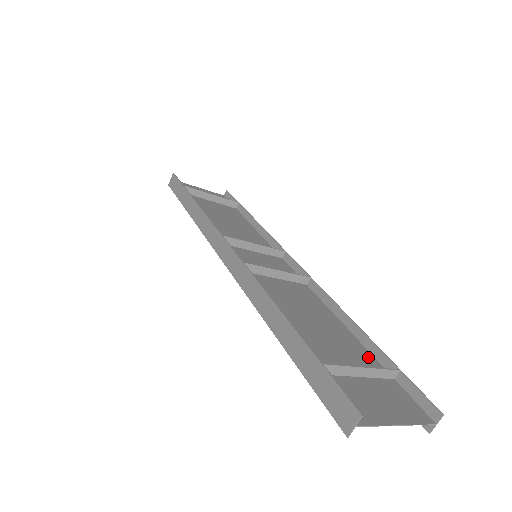
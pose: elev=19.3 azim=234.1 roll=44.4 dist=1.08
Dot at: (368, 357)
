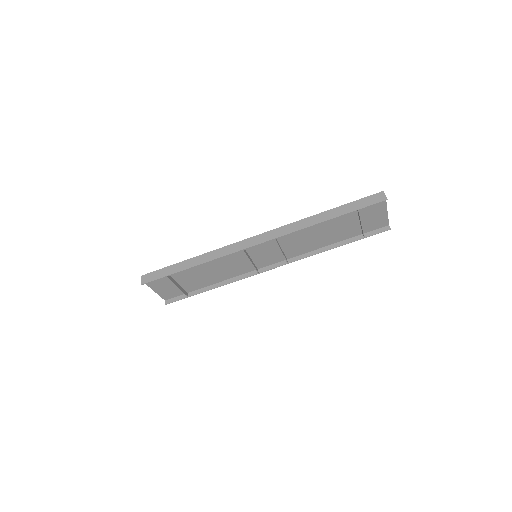
Dot at: (348, 236)
